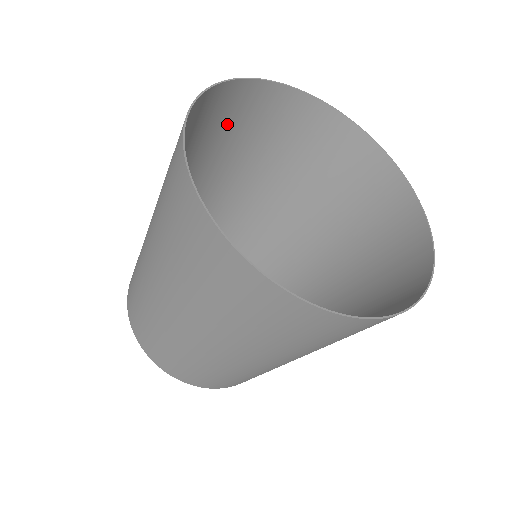
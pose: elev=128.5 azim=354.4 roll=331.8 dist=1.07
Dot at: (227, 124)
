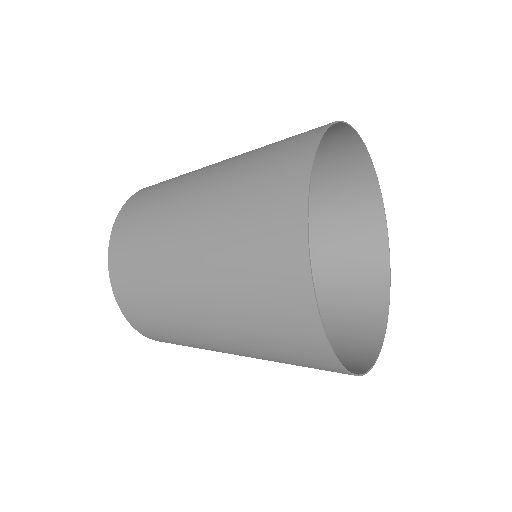
Dot at: (324, 163)
